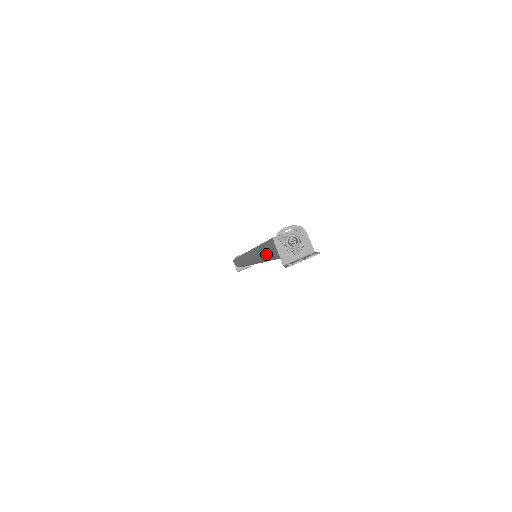
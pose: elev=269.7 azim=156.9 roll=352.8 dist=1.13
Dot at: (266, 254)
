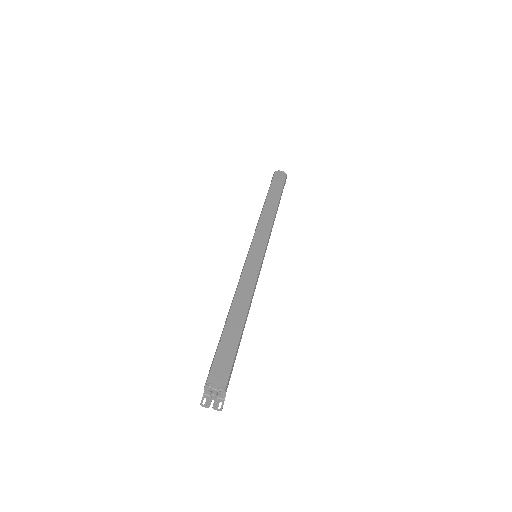
Dot at: occluded
